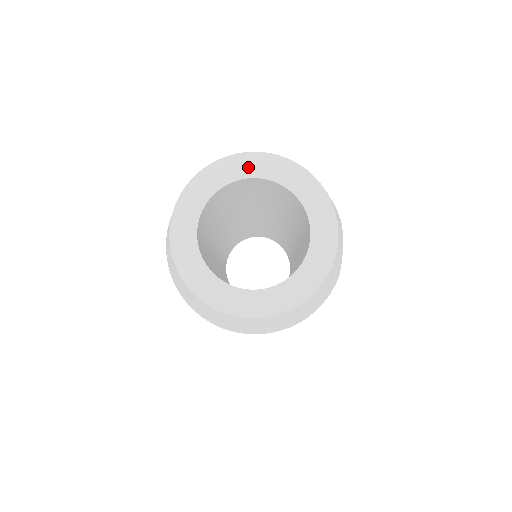
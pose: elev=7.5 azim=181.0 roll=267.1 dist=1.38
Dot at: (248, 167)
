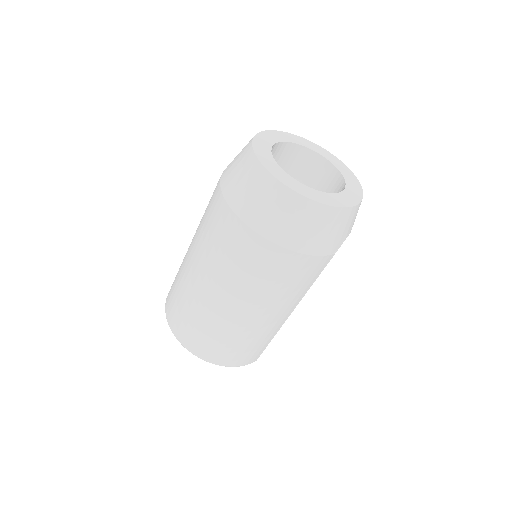
Dot at: (320, 151)
